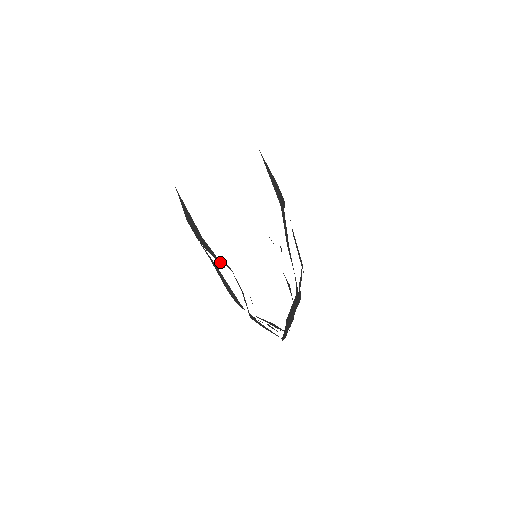
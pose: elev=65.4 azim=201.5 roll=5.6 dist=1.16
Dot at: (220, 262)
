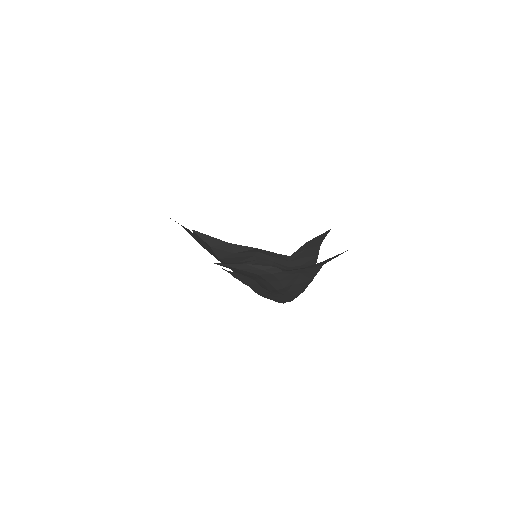
Dot at: (250, 248)
